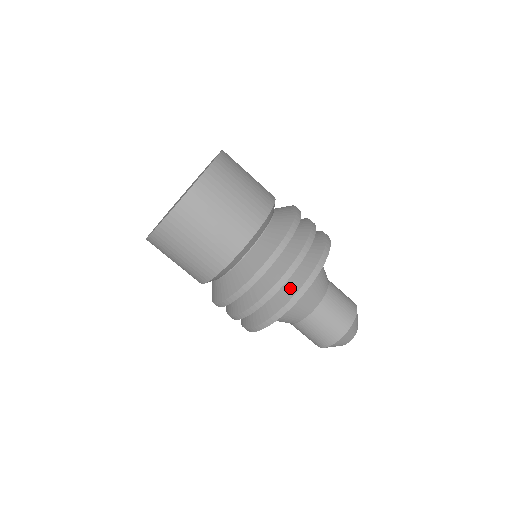
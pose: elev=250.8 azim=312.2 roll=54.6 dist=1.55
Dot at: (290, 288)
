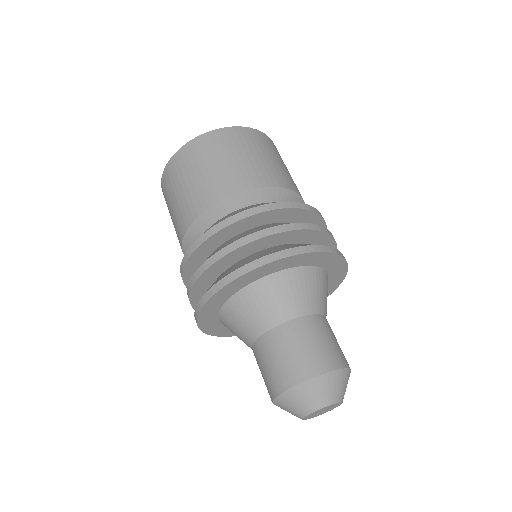
Dot at: (242, 263)
